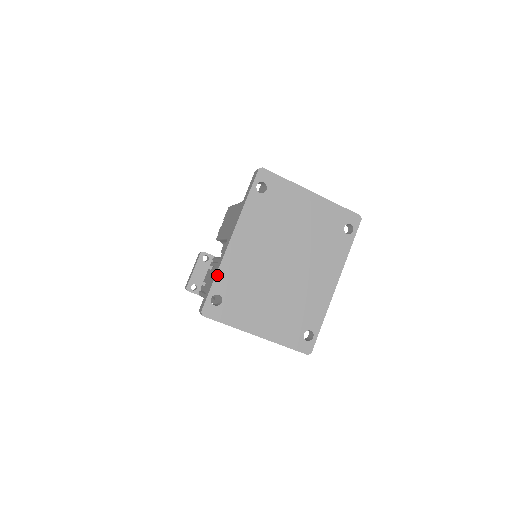
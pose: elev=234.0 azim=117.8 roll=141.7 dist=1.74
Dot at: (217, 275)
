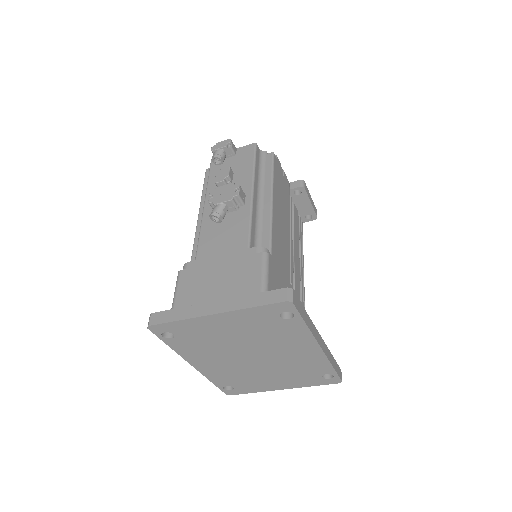
Dot at: (211, 381)
